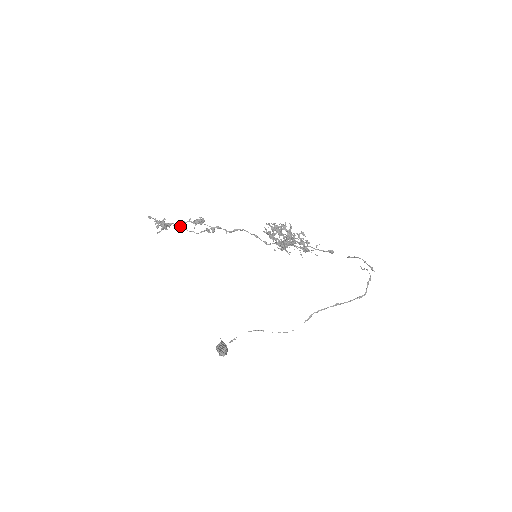
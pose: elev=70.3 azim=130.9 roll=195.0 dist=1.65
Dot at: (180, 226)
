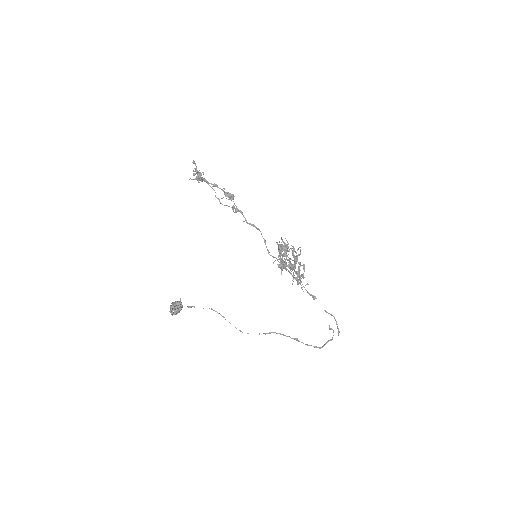
Dot at: (212, 188)
